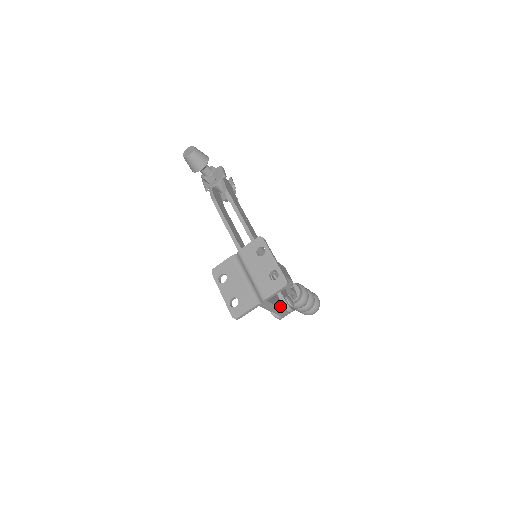
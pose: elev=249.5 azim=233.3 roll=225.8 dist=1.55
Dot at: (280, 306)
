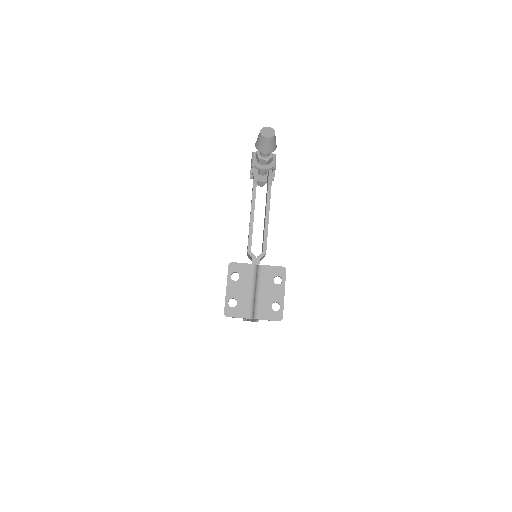
Dot at: occluded
